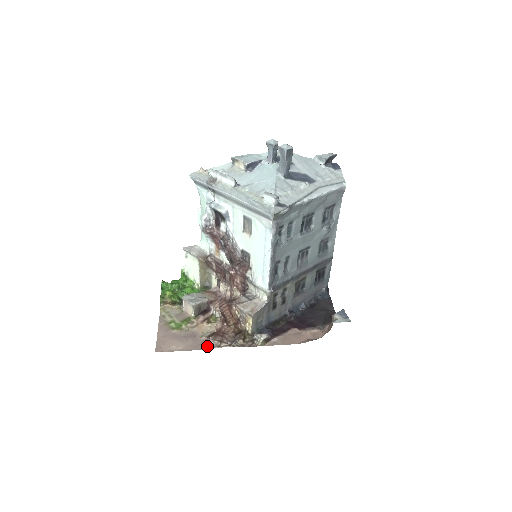
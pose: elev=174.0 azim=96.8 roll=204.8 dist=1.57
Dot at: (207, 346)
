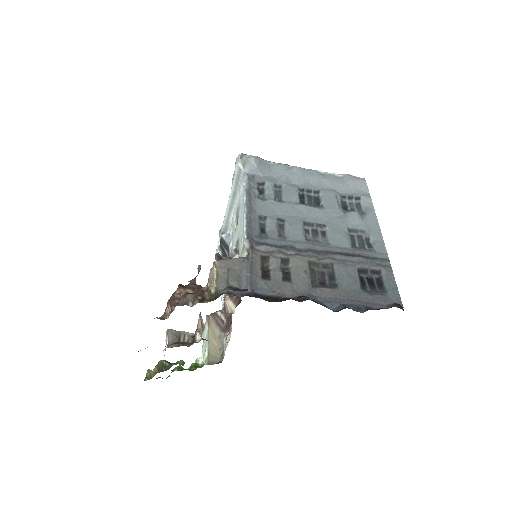
Dot at: occluded
